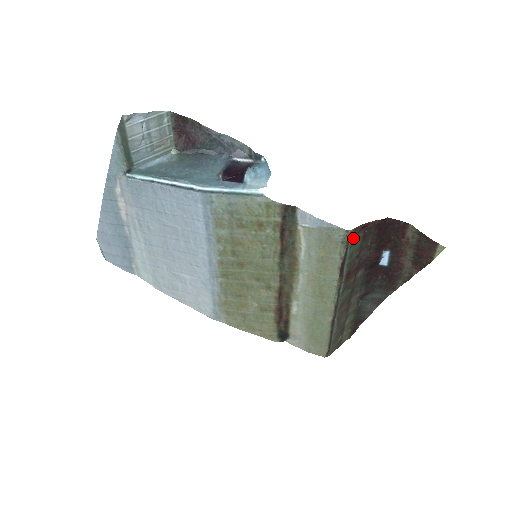
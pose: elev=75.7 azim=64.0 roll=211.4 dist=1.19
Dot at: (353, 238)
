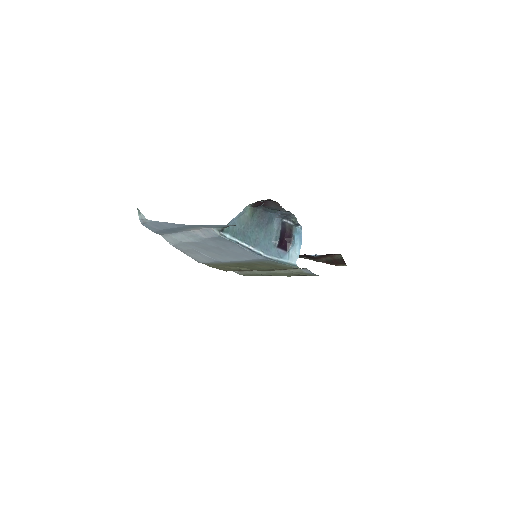
Dot at: occluded
